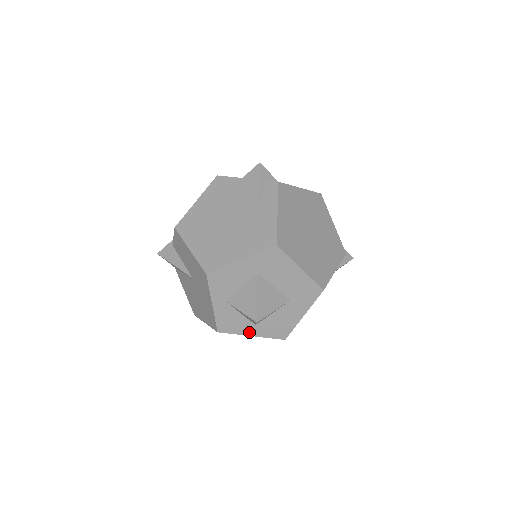
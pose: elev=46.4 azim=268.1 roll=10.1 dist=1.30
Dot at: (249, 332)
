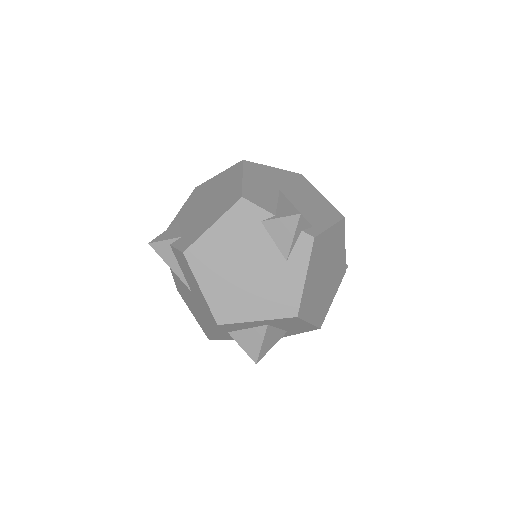
Dot at: occluded
